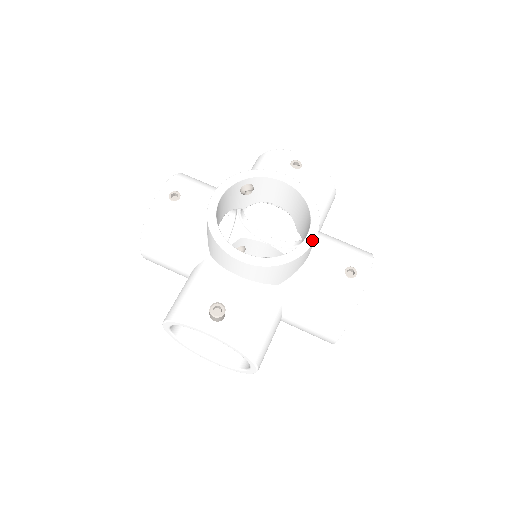
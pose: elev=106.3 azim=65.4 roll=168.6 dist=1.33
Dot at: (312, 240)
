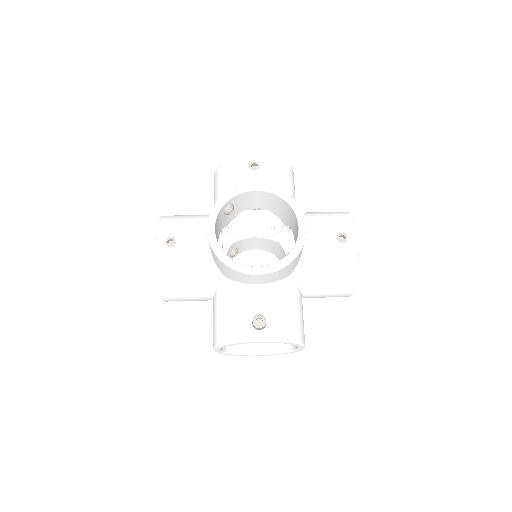
Dot at: (305, 230)
